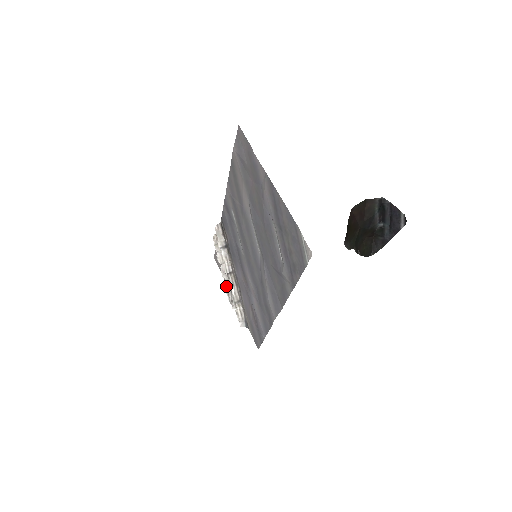
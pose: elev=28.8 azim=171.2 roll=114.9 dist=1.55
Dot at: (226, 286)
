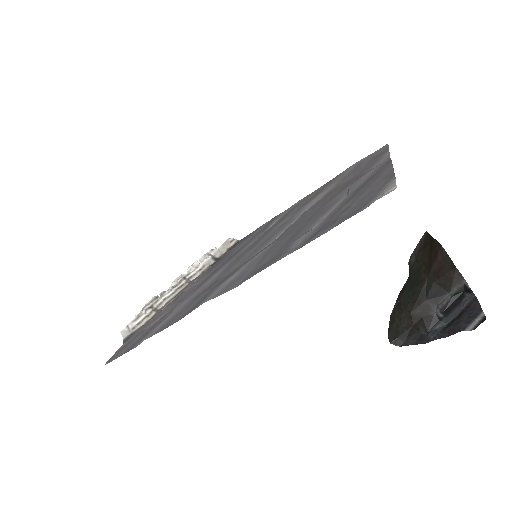
Dot at: (162, 292)
